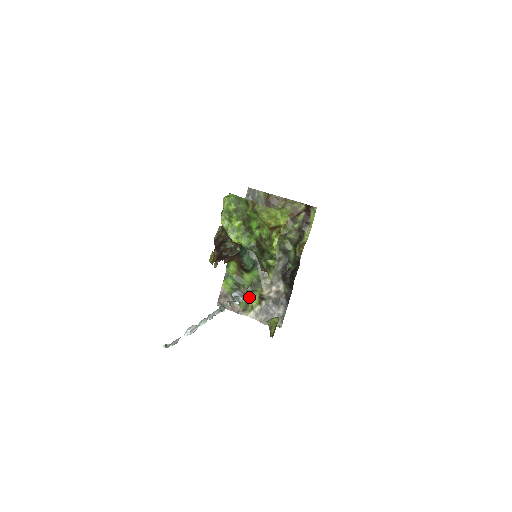
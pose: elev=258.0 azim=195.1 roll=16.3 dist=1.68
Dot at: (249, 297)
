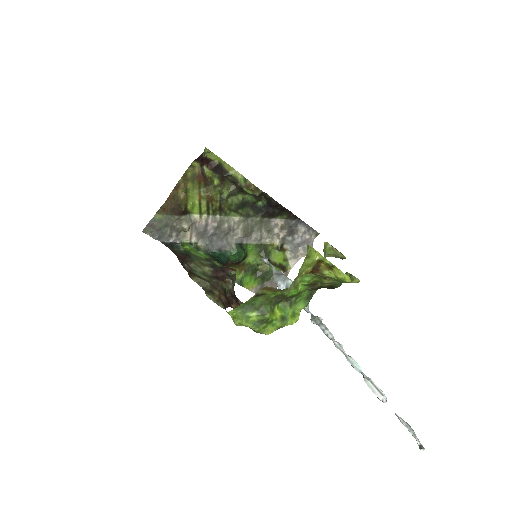
Dot at: (273, 262)
